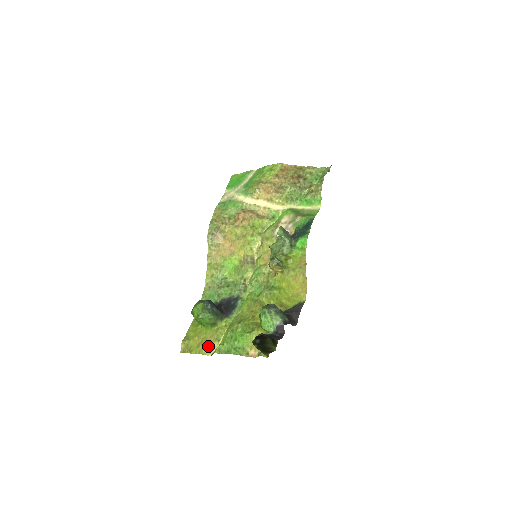
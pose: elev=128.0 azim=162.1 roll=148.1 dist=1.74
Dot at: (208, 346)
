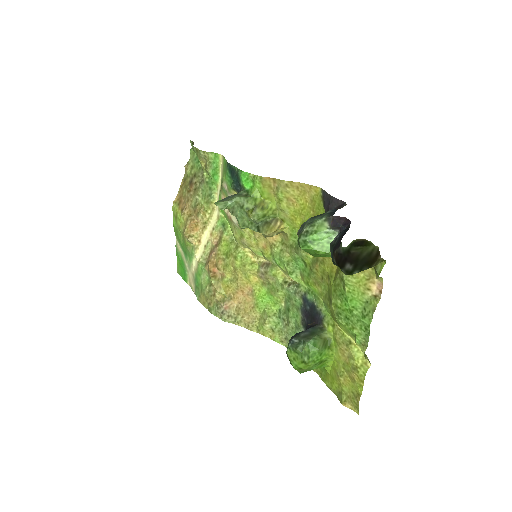
Dot at: (354, 363)
